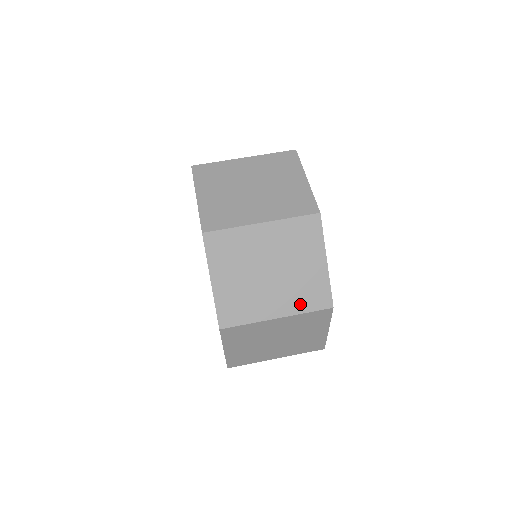
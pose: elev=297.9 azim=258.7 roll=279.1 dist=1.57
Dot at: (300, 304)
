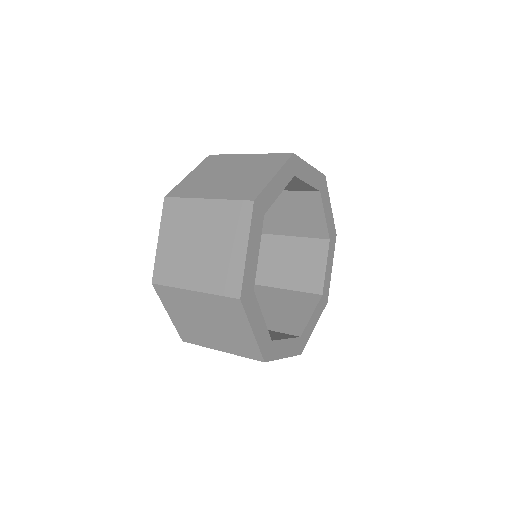
Dot at: (214, 284)
